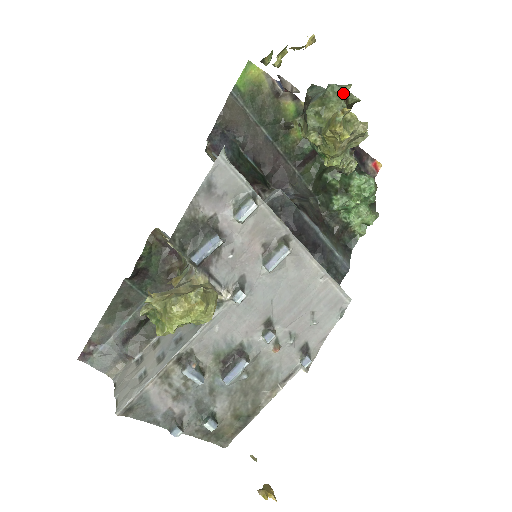
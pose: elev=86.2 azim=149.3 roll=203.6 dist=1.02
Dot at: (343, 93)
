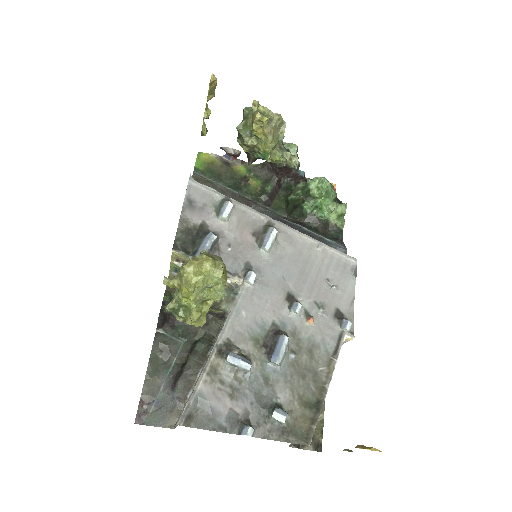
Dot at: occluded
